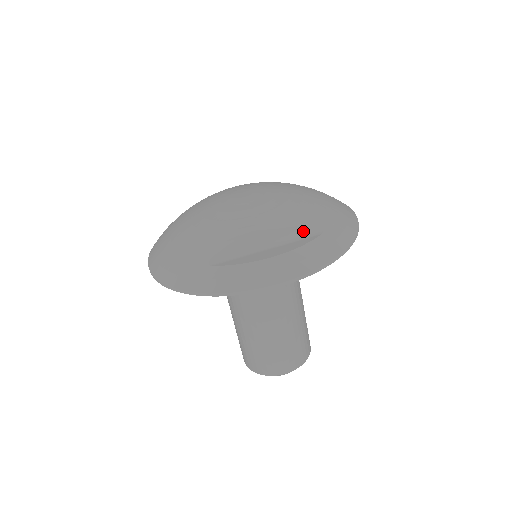
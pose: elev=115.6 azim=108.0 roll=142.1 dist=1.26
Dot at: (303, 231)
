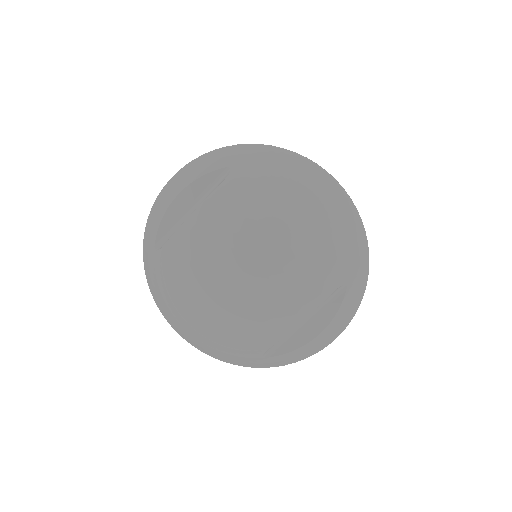
Dot at: (329, 296)
